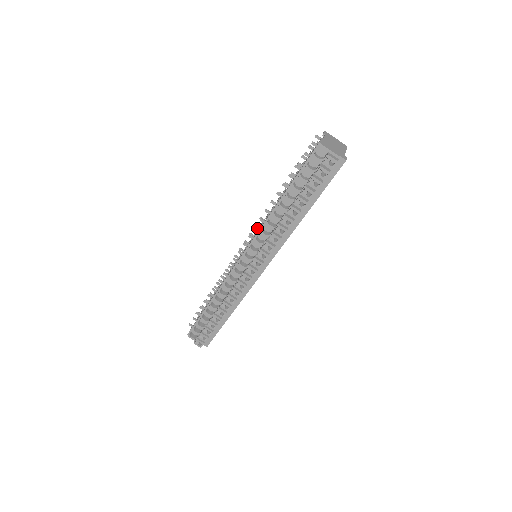
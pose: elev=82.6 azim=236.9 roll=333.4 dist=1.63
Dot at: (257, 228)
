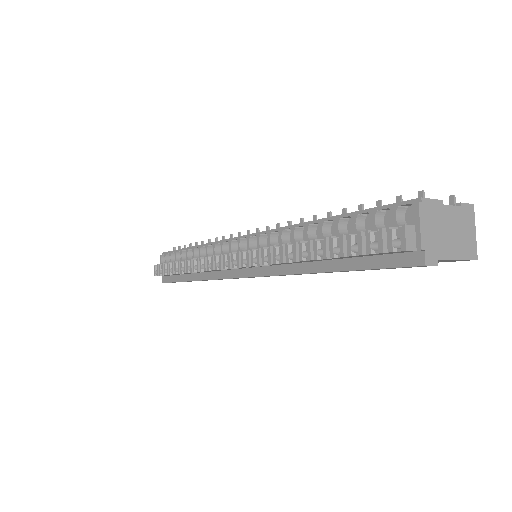
Dot at: (279, 227)
